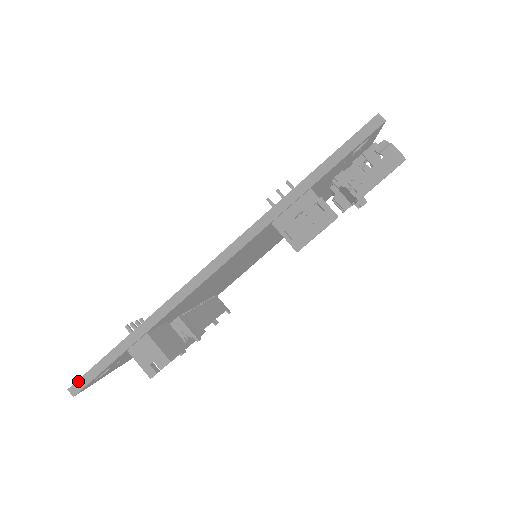
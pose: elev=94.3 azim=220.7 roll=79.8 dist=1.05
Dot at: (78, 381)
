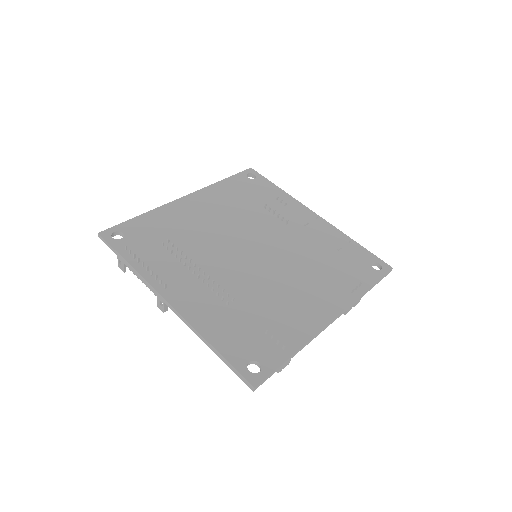
Dot at: (262, 382)
